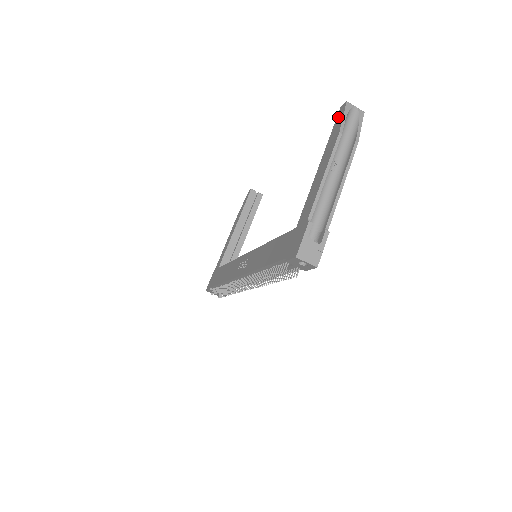
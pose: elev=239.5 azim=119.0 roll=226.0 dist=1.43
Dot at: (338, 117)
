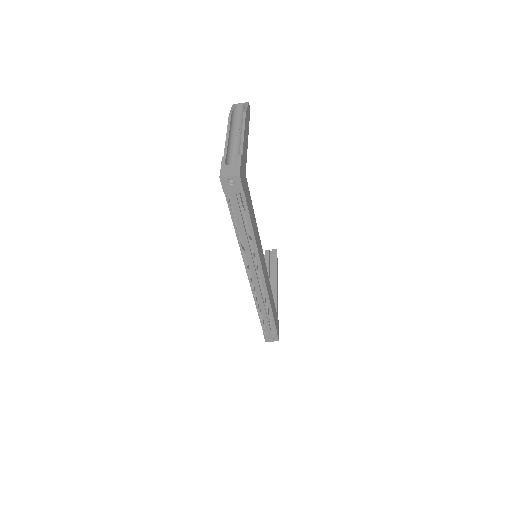
Dot at: occluded
